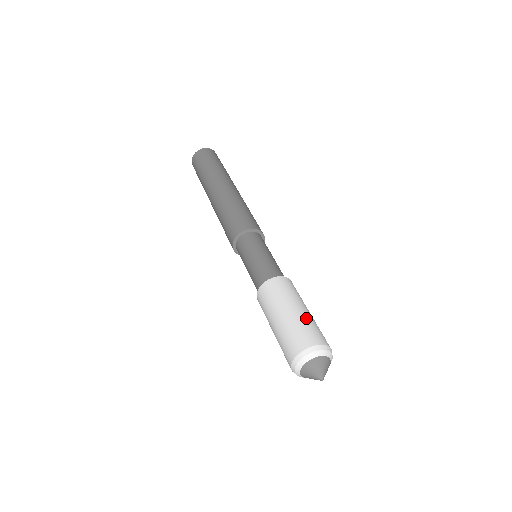
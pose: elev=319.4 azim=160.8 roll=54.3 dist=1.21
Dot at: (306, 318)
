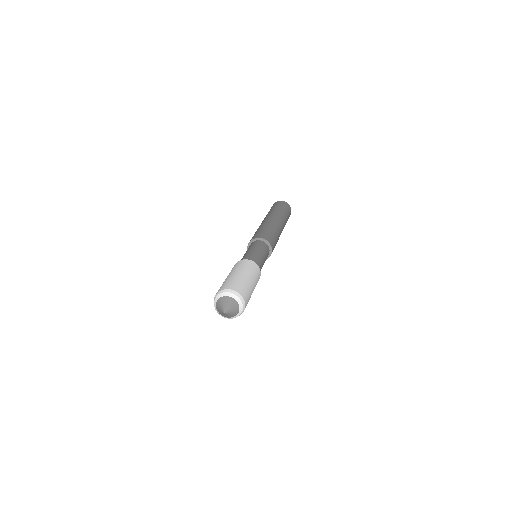
Dot at: (243, 280)
